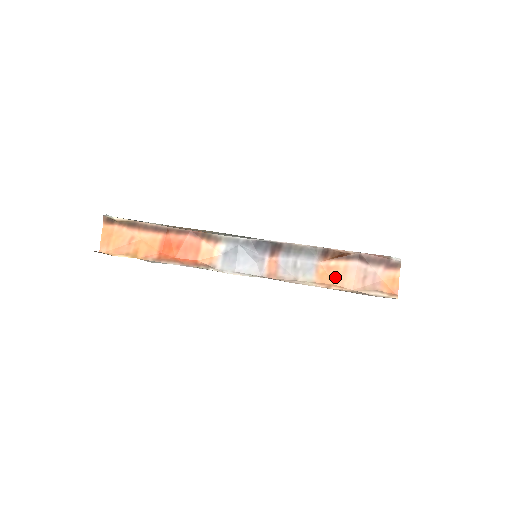
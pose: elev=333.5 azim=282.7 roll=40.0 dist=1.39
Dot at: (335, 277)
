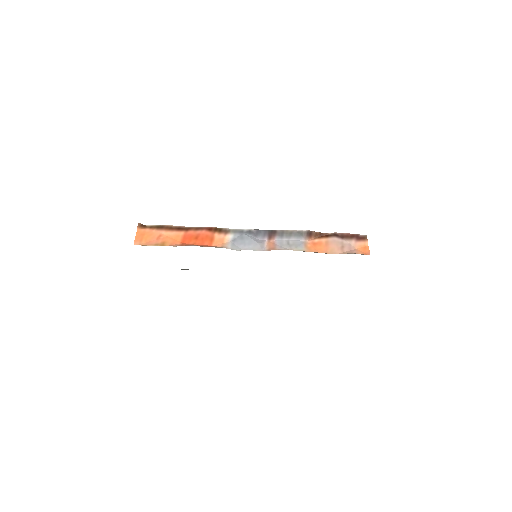
Dot at: (320, 248)
